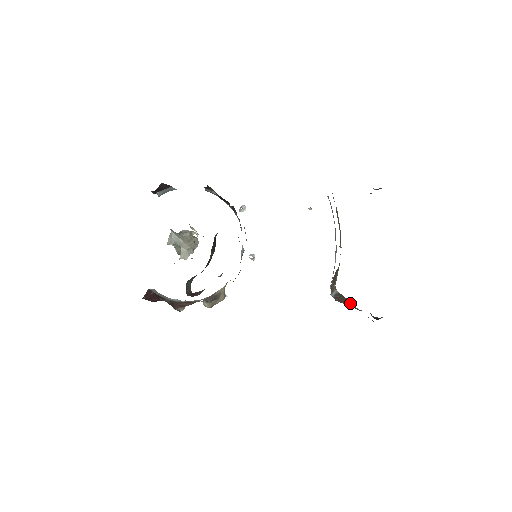
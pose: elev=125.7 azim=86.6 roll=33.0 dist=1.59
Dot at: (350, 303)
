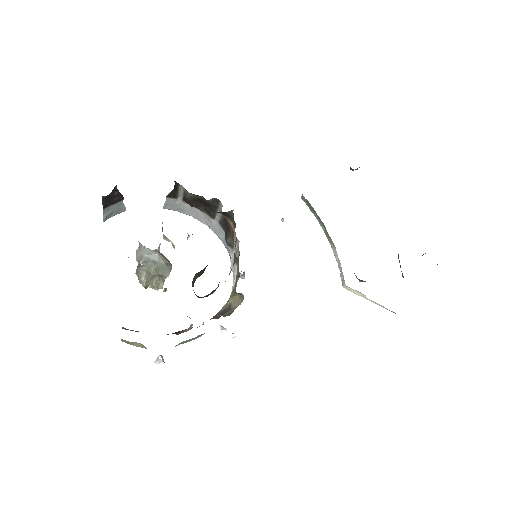
Dot at: occluded
